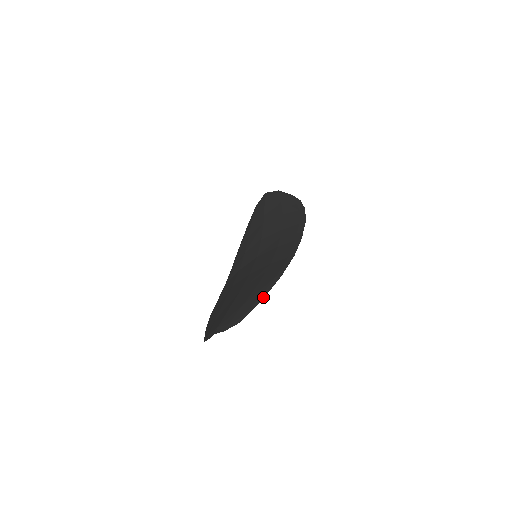
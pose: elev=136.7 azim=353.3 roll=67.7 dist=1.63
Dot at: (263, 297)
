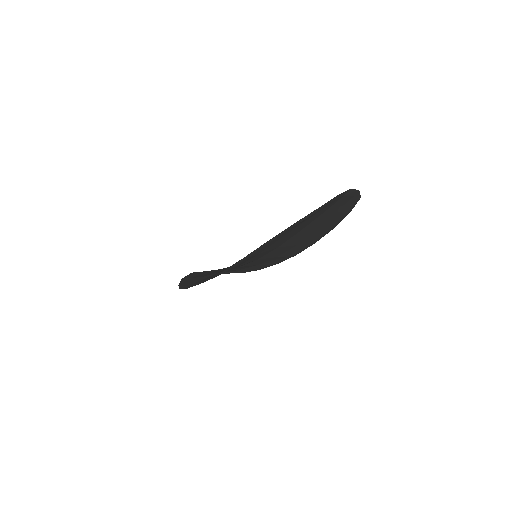
Dot at: (347, 214)
